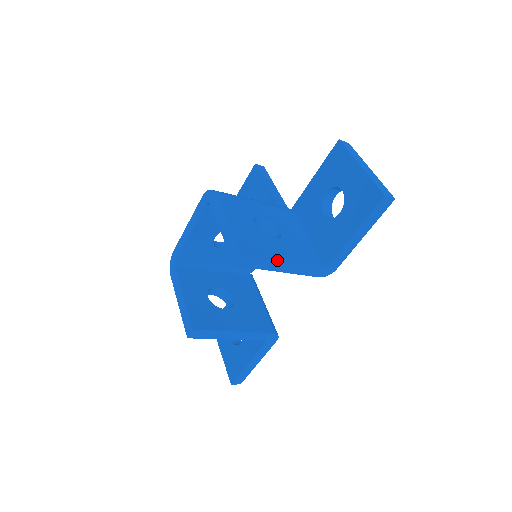
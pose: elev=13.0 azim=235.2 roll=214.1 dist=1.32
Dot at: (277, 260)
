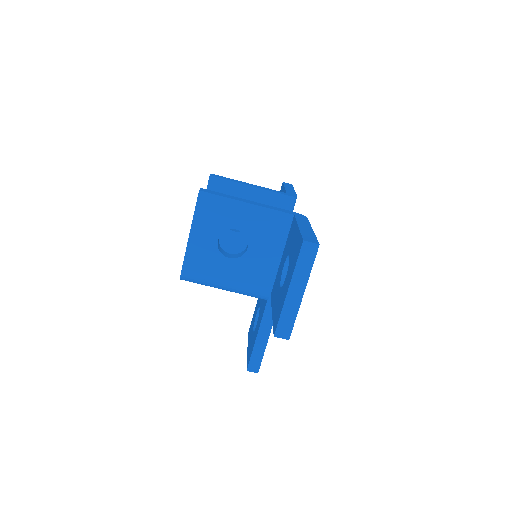
Dot at: occluded
